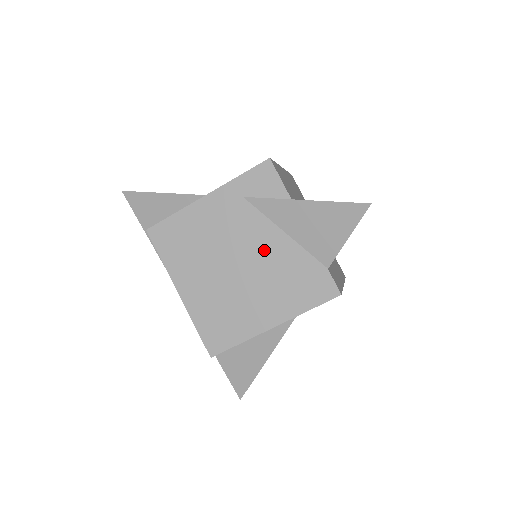
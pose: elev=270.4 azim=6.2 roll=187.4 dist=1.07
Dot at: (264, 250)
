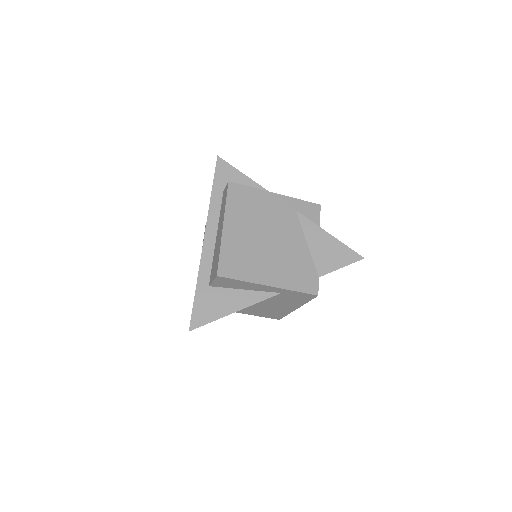
Dot at: (290, 243)
